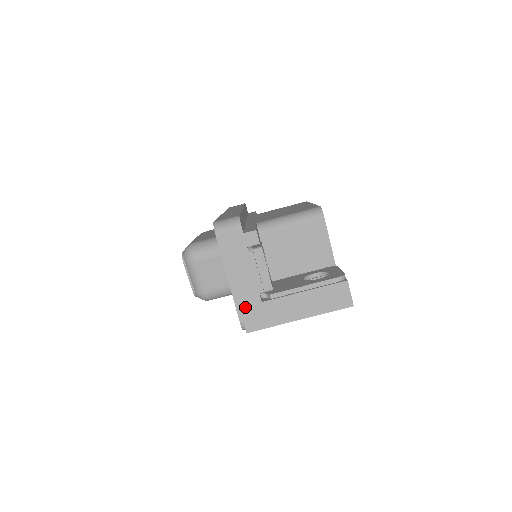
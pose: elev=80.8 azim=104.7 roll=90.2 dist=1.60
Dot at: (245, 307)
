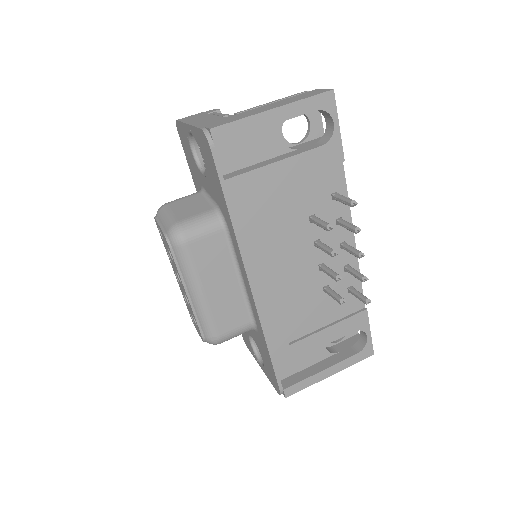
Dot at: (207, 124)
